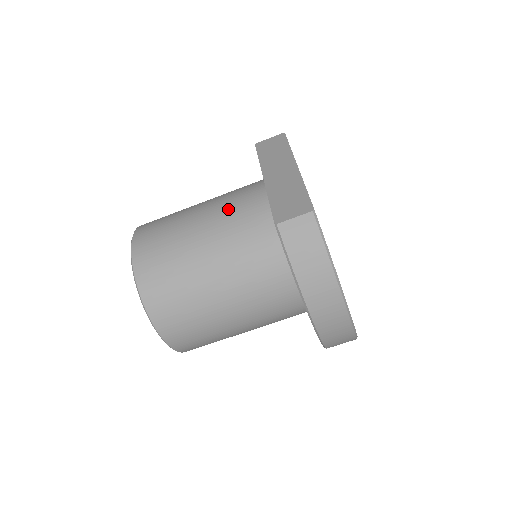
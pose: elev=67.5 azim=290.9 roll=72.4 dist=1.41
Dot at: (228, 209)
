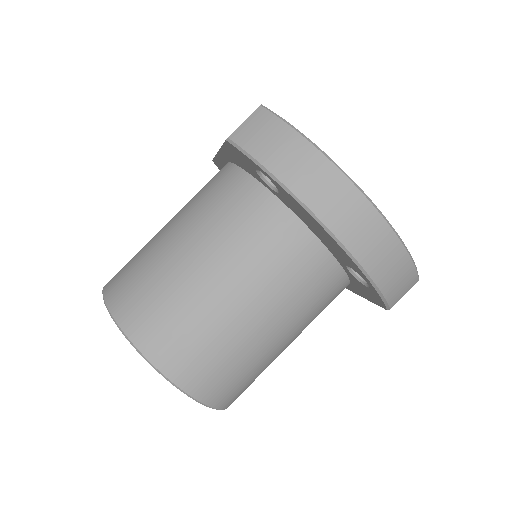
Dot at: (193, 198)
